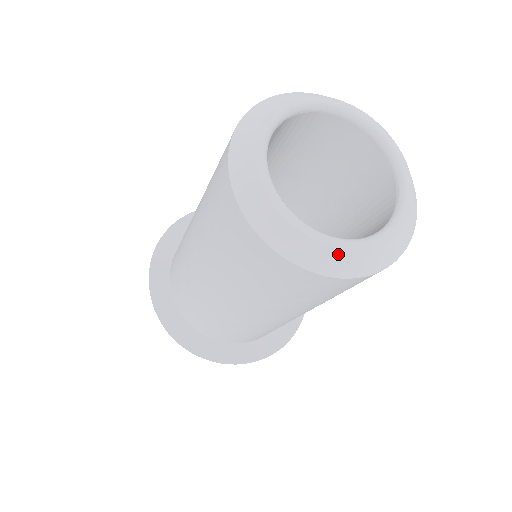
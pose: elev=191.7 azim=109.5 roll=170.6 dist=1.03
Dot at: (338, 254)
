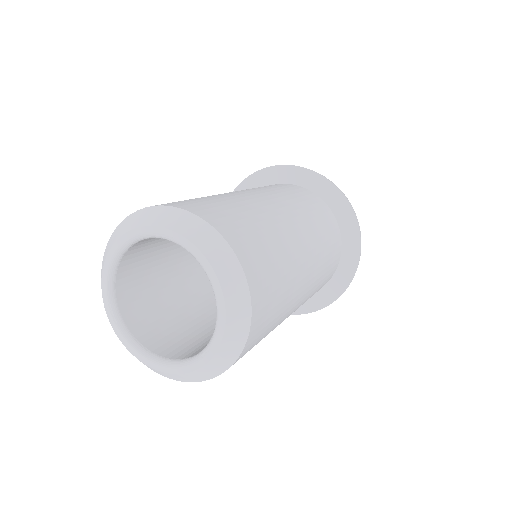
Dot at: (168, 374)
